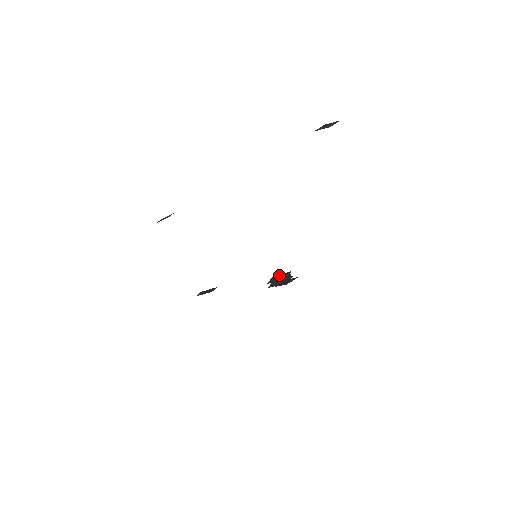
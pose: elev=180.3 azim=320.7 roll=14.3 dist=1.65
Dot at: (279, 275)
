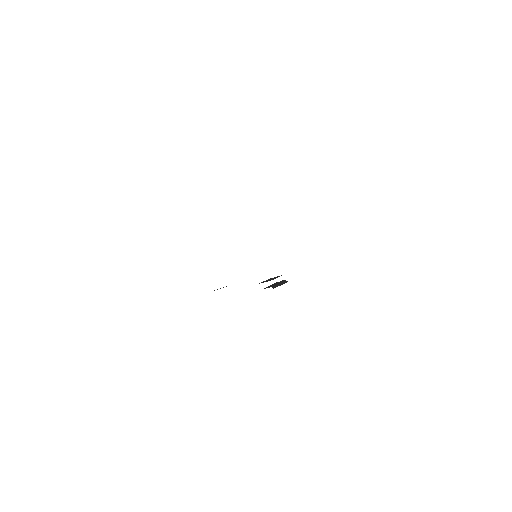
Dot at: (272, 278)
